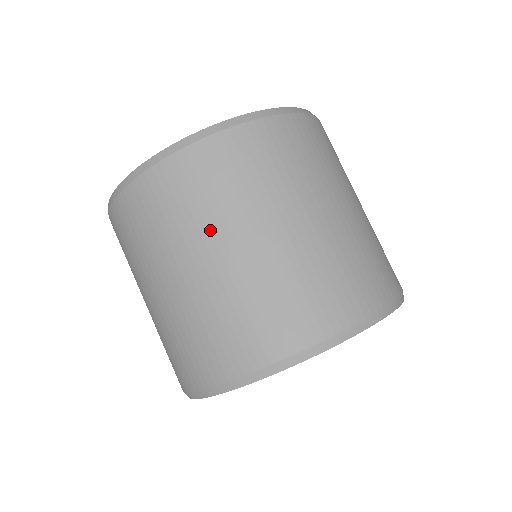
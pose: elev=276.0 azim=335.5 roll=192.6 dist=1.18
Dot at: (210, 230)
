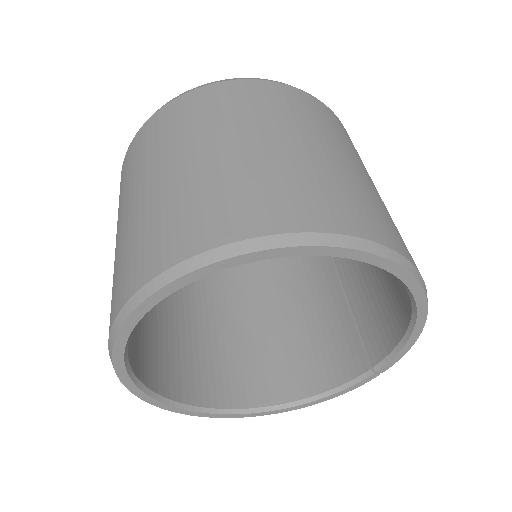
Dot at: (268, 124)
